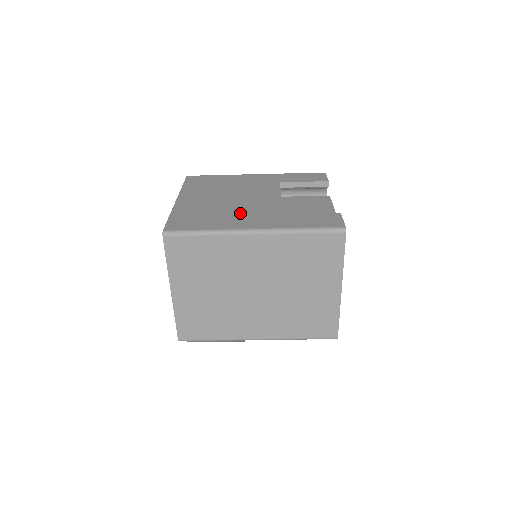
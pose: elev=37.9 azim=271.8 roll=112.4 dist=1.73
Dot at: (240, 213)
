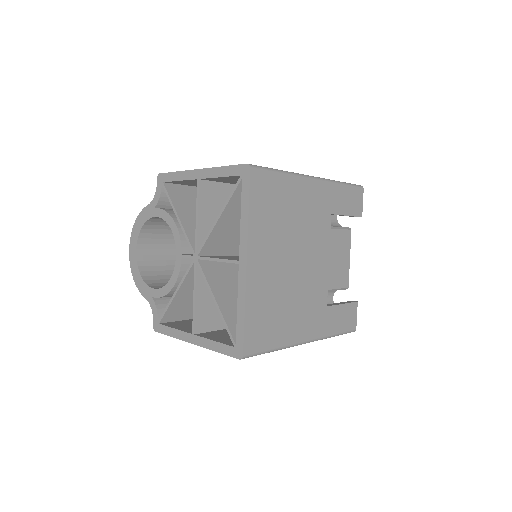
Dot at: (300, 305)
